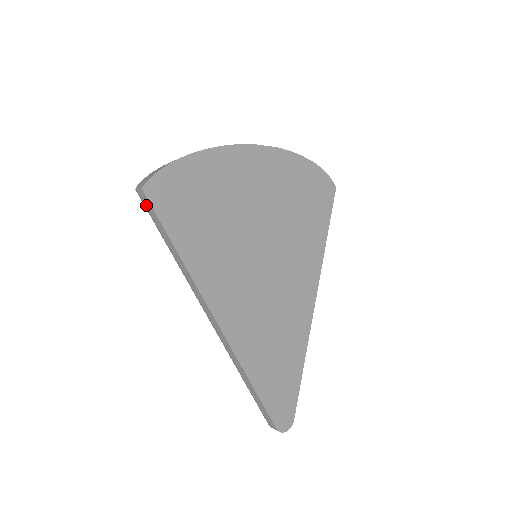
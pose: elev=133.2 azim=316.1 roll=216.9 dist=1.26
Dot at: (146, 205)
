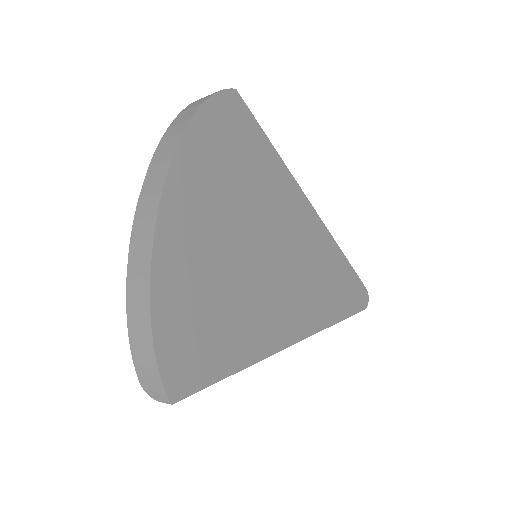
Dot at: occluded
